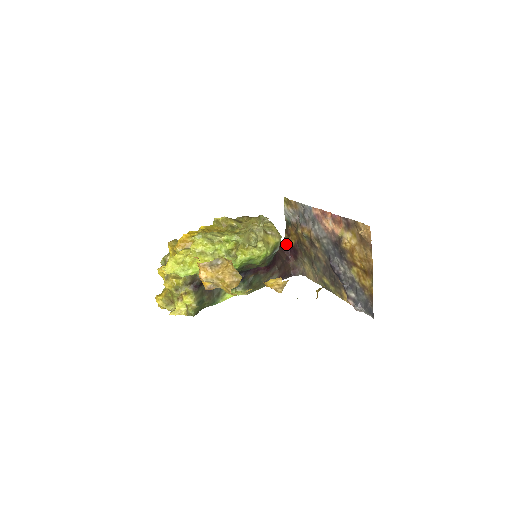
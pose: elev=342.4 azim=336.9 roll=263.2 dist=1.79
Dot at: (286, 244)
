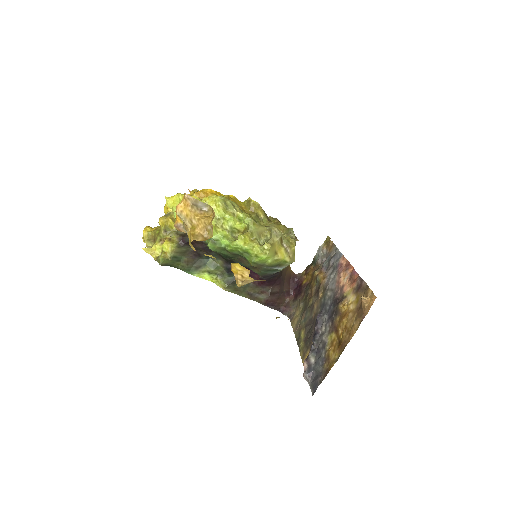
Dot at: (297, 279)
